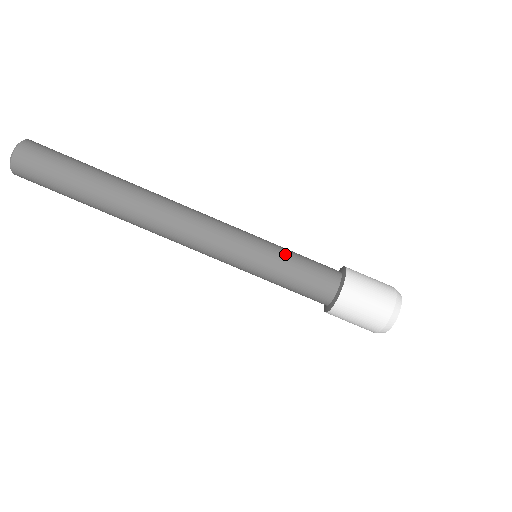
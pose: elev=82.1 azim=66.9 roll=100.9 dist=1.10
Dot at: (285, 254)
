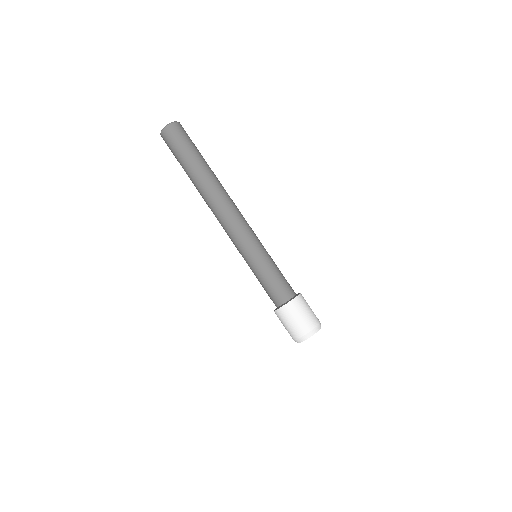
Dot at: occluded
